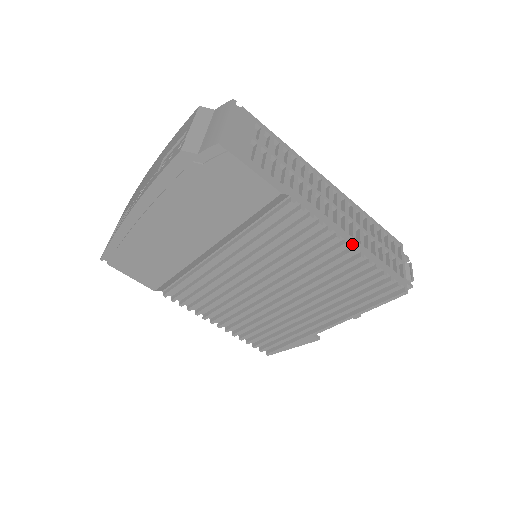
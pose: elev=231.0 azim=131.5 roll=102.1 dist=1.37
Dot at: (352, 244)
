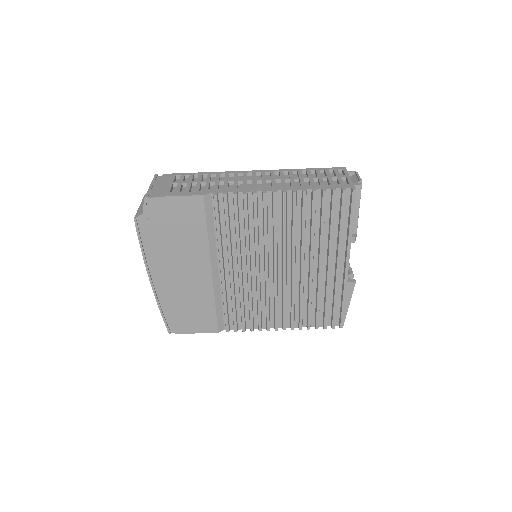
Dot at: (281, 190)
